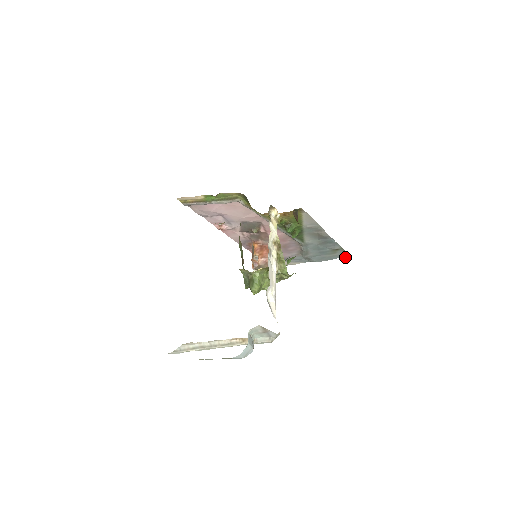
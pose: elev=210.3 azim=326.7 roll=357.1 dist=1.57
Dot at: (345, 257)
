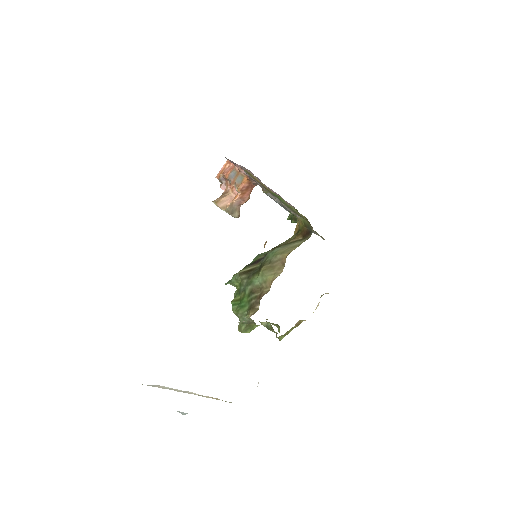
Dot at: occluded
